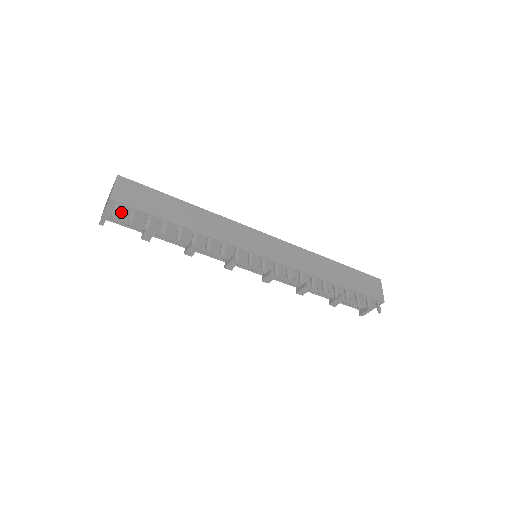
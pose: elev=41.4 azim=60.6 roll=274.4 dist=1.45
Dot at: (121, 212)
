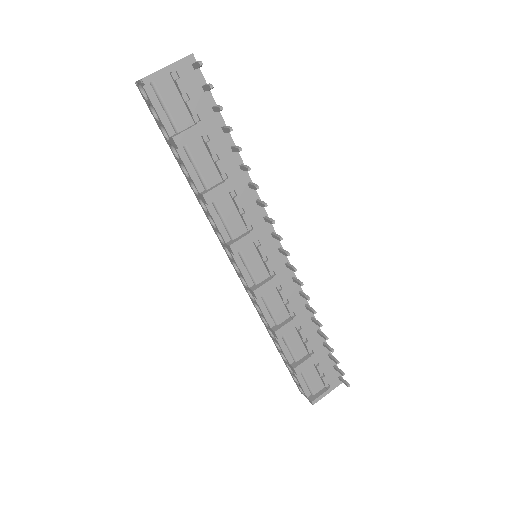
Dot at: (188, 80)
